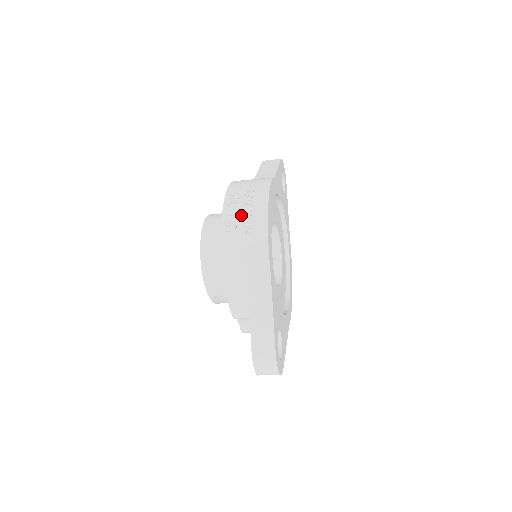
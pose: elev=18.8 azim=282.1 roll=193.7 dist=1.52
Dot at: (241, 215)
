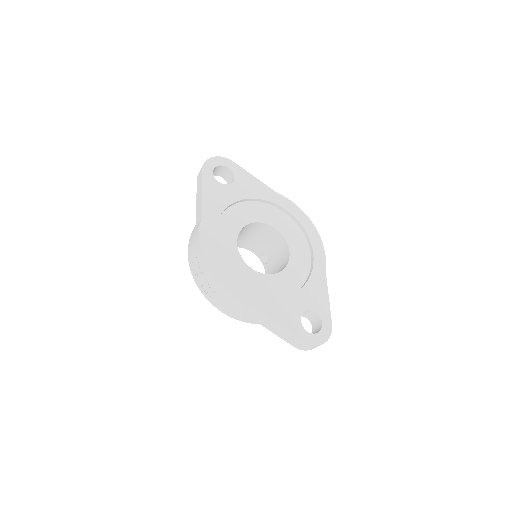
Dot at: (204, 284)
